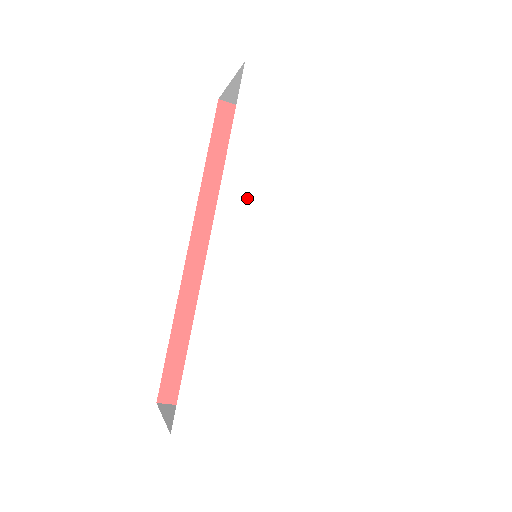
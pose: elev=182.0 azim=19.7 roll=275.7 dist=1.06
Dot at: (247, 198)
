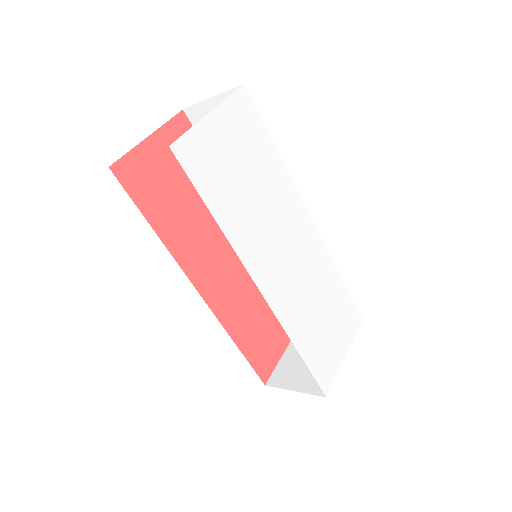
Dot at: (254, 242)
